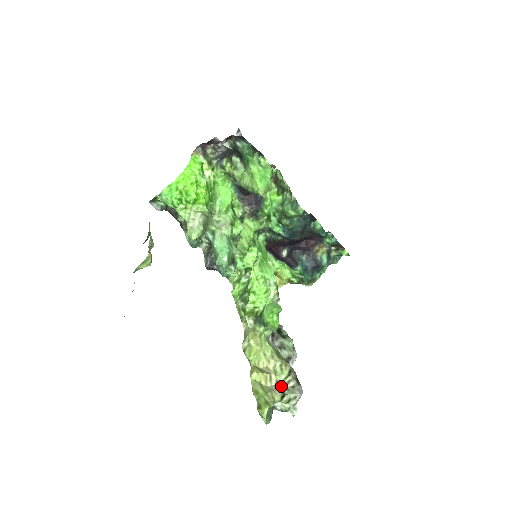
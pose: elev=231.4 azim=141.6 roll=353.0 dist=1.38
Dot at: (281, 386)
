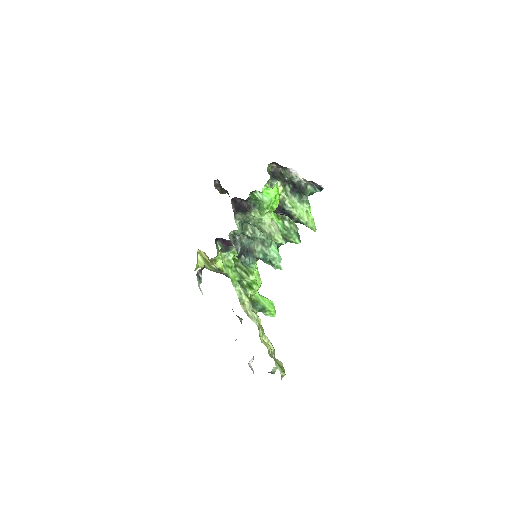
Dot at: occluded
